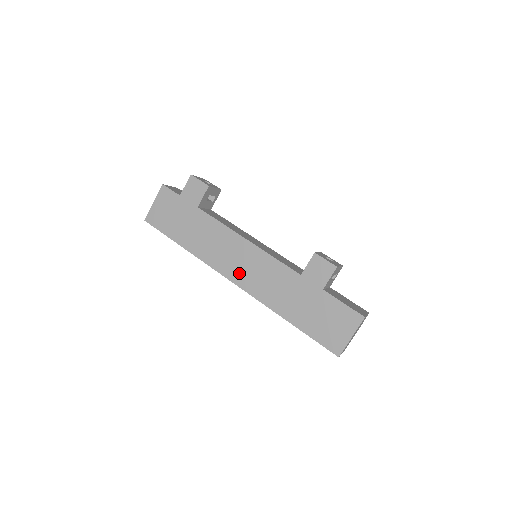
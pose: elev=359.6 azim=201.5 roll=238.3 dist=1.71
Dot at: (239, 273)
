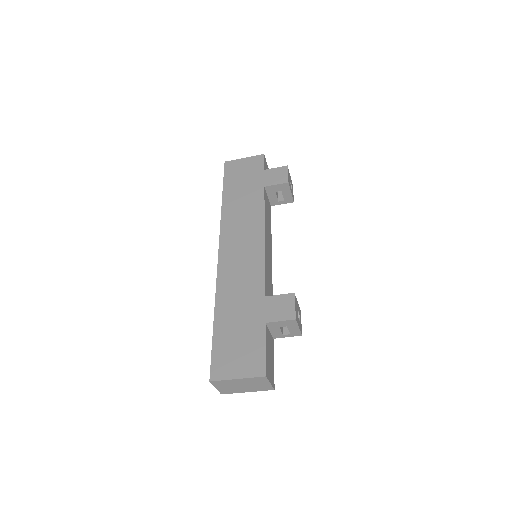
Dot at: (231, 250)
